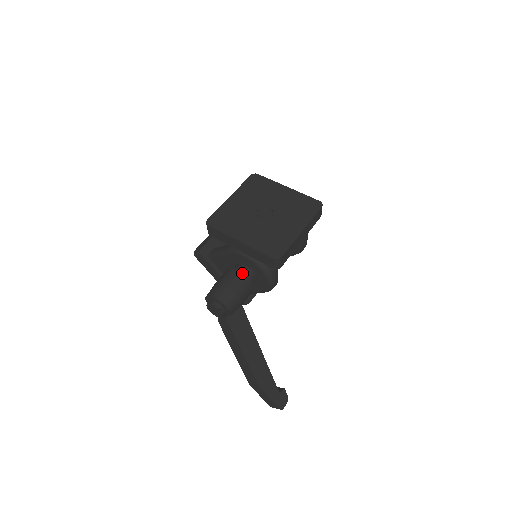
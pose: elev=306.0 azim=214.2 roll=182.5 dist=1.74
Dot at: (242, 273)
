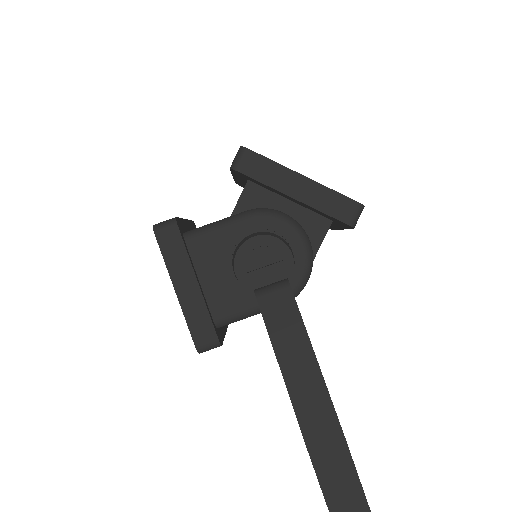
Dot at: occluded
